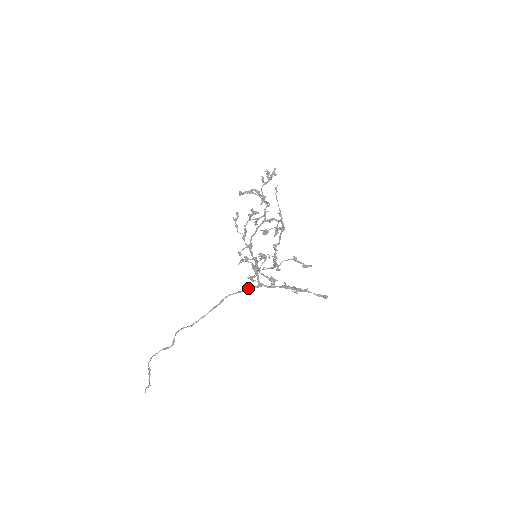
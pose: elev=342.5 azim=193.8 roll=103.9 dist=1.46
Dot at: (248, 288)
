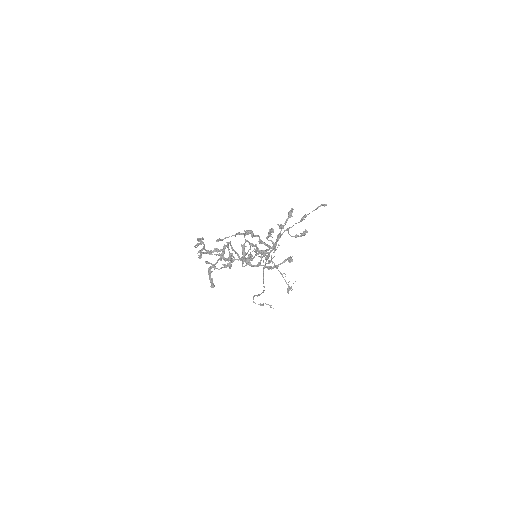
Dot at: (268, 255)
